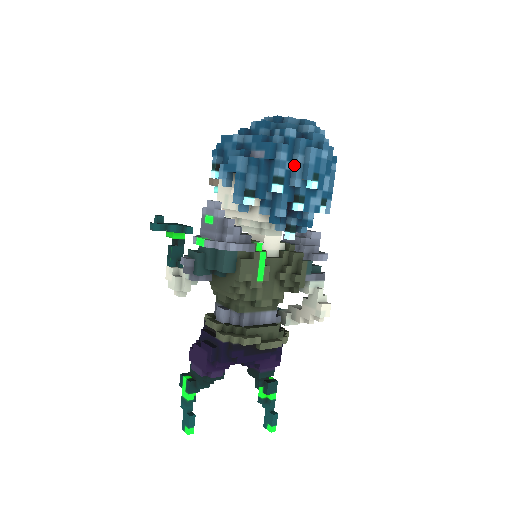
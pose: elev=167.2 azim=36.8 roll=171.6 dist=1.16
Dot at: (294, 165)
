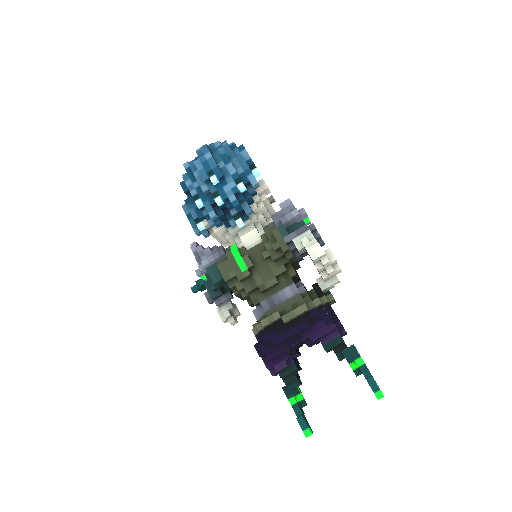
Dot at: (197, 181)
